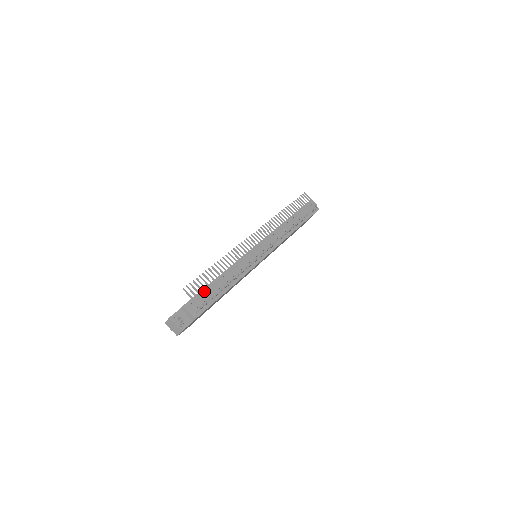
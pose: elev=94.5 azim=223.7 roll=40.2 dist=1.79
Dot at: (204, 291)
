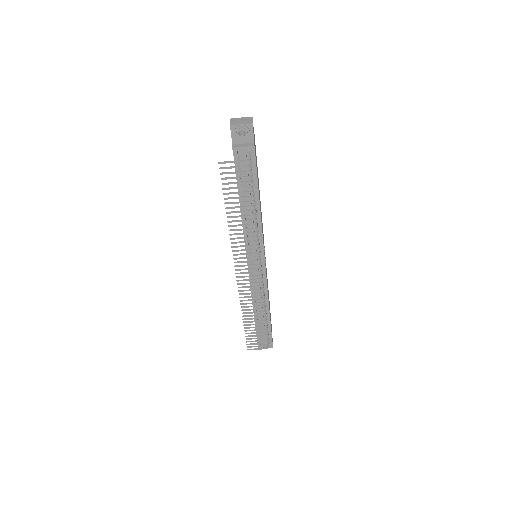
Dot at: (257, 325)
